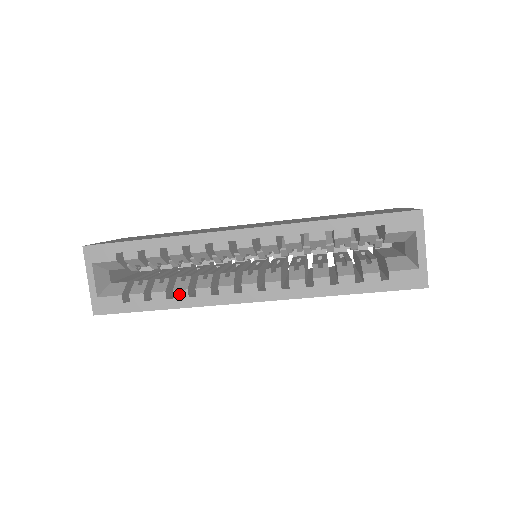
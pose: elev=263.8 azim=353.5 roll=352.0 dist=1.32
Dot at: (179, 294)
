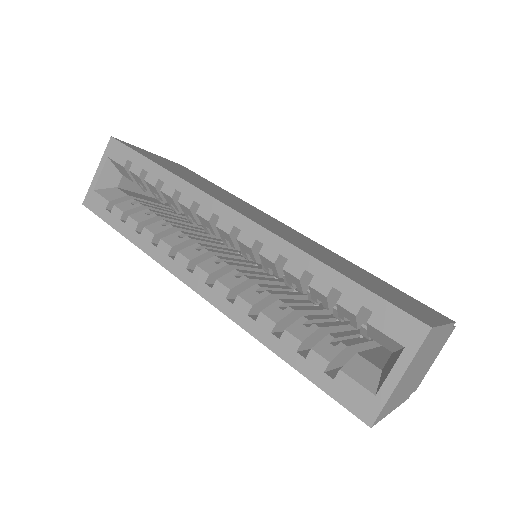
Dot at: (146, 234)
